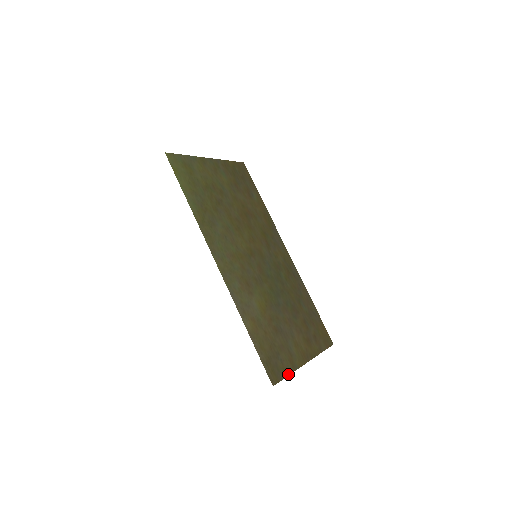
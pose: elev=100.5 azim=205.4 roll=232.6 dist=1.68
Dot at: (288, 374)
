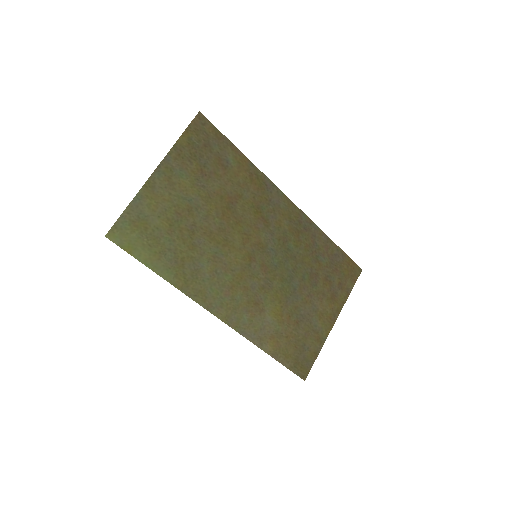
Dot at: (317, 355)
